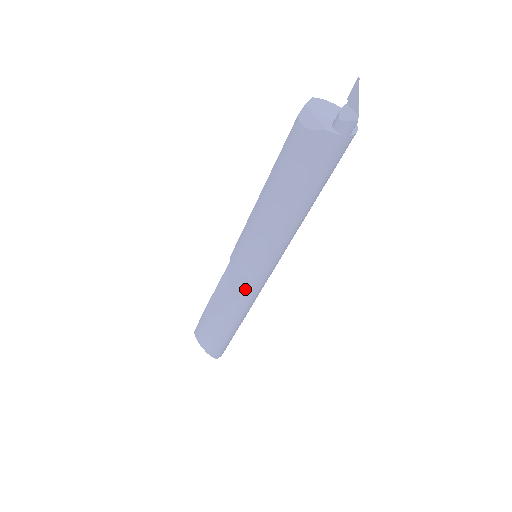
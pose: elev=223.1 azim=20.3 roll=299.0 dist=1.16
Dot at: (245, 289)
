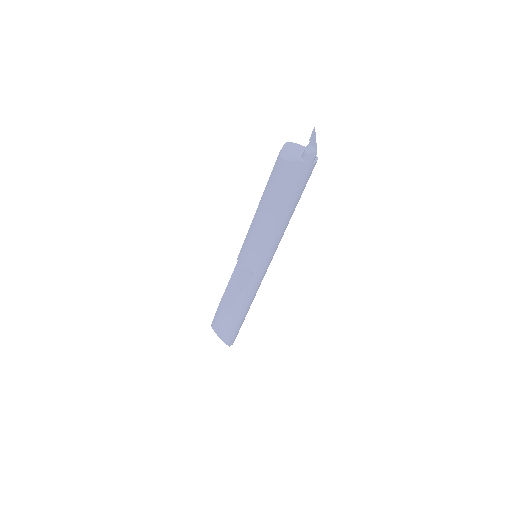
Dot at: (250, 281)
